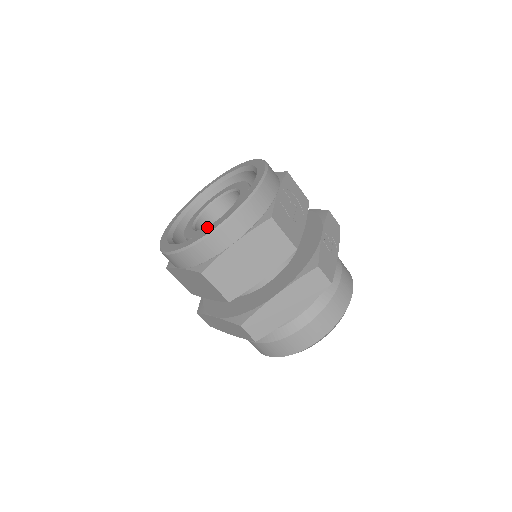
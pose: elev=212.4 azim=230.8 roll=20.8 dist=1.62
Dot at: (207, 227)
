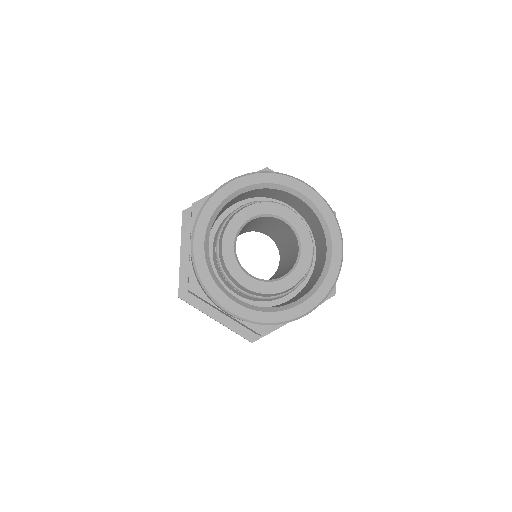
Dot at: (270, 284)
